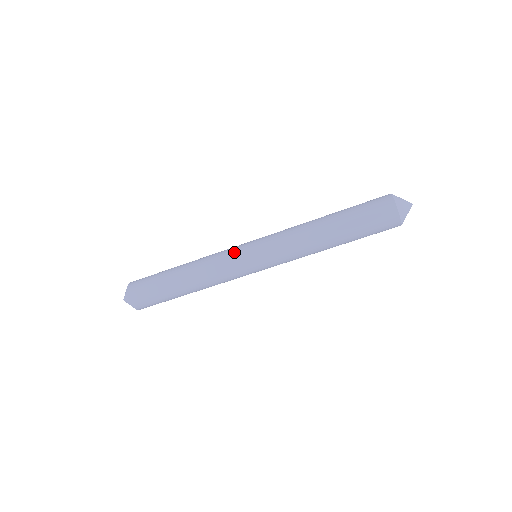
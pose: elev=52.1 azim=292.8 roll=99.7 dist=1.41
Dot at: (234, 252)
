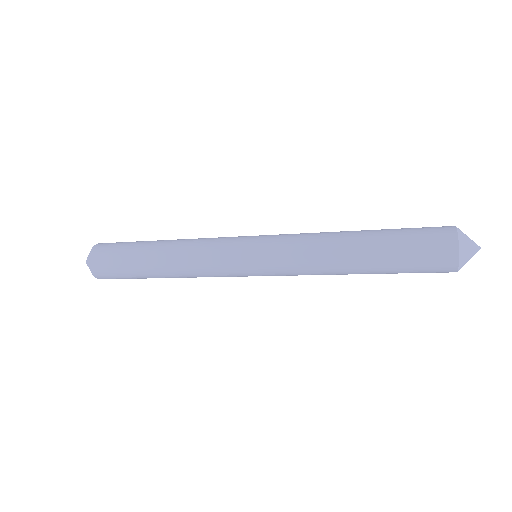
Dot at: (229, 268)
